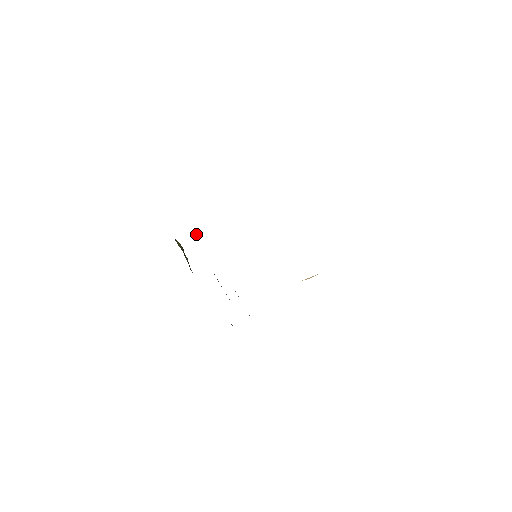
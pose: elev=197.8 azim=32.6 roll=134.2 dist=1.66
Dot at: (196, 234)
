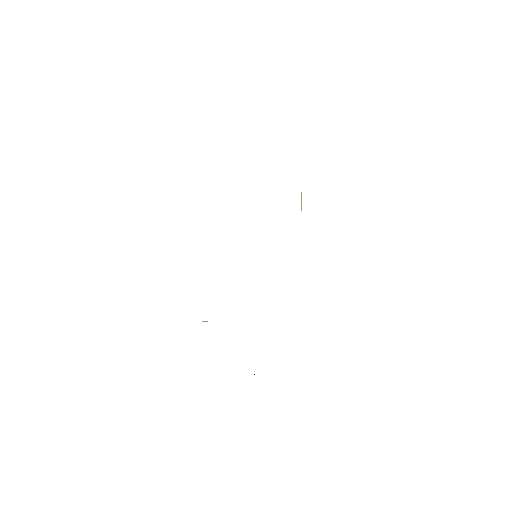
Dot at: occluded
